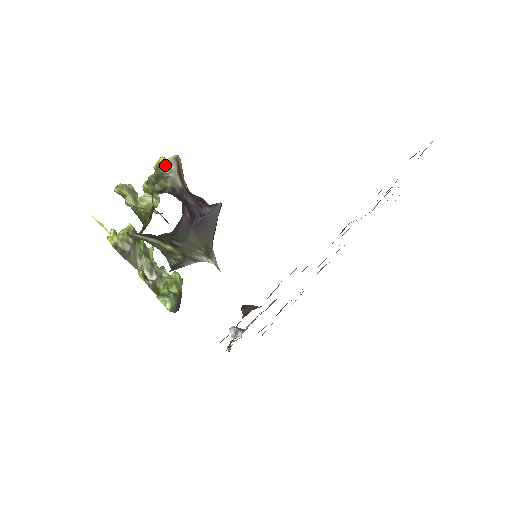
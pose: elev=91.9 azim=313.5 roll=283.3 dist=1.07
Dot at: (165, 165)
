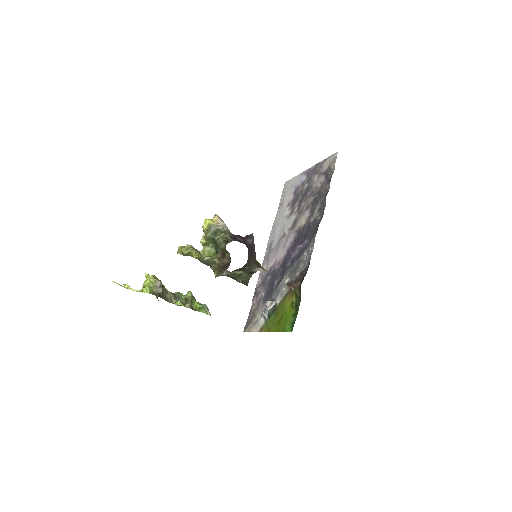
Dot at: (217, 224)
